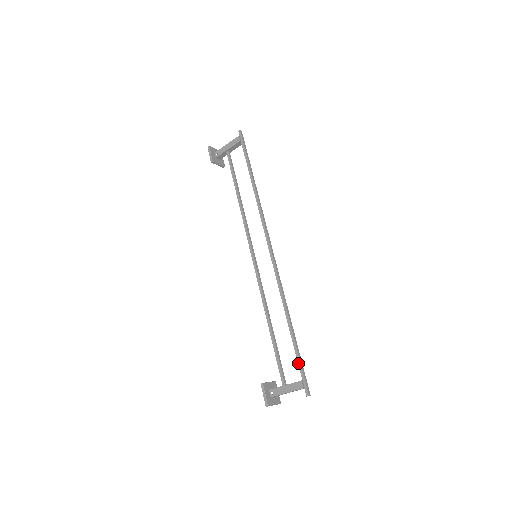
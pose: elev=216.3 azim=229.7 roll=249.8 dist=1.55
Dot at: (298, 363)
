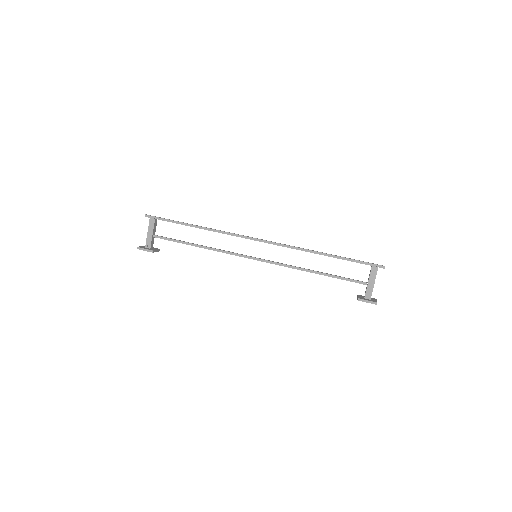
Dot at: occluded
